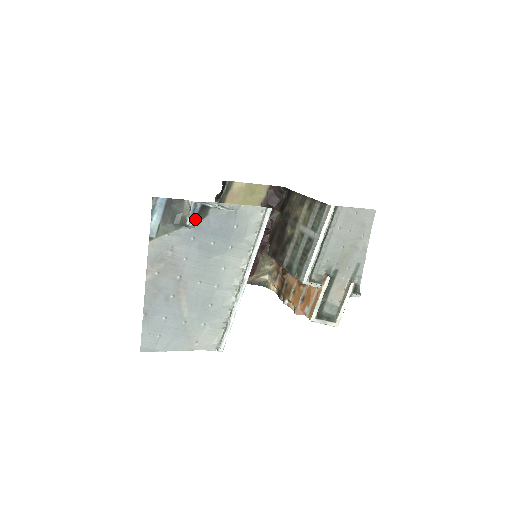
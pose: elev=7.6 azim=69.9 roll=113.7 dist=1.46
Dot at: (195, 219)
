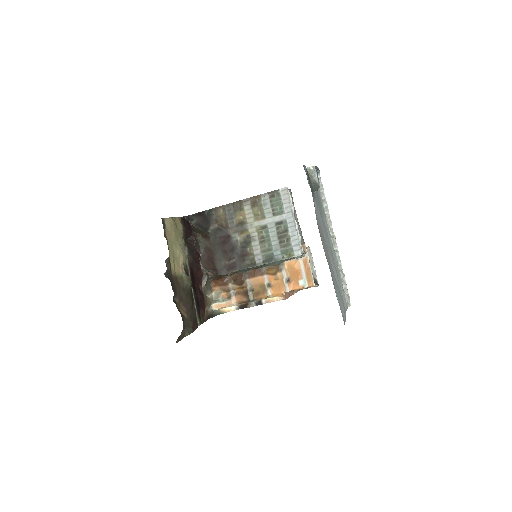
Dot at: (319, 182)
